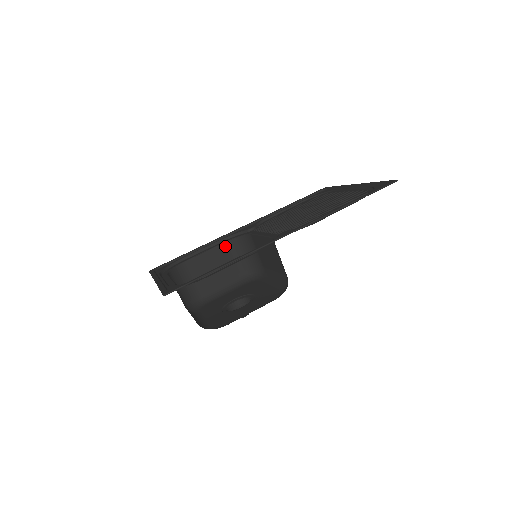
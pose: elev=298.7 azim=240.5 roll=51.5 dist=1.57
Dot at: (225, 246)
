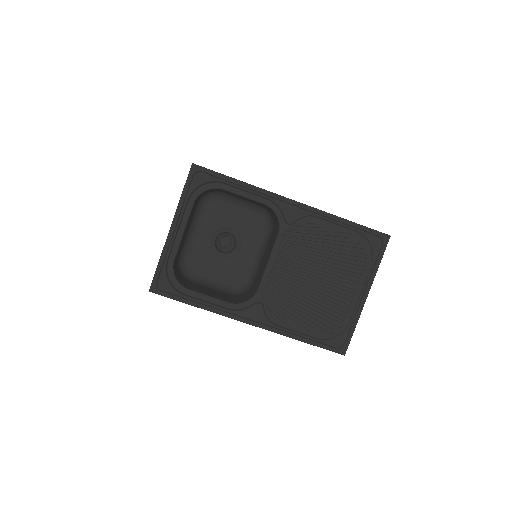
Dot at: (263, 204)
